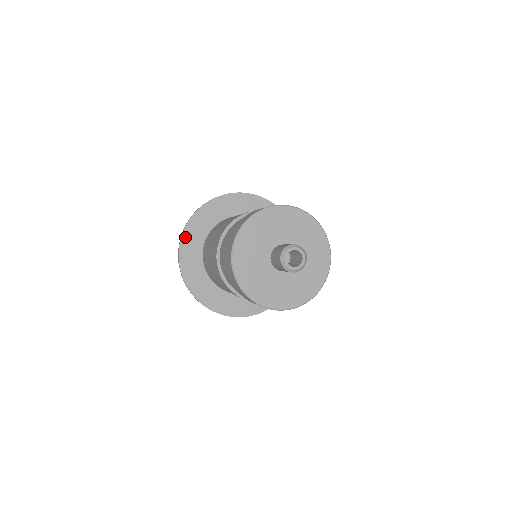
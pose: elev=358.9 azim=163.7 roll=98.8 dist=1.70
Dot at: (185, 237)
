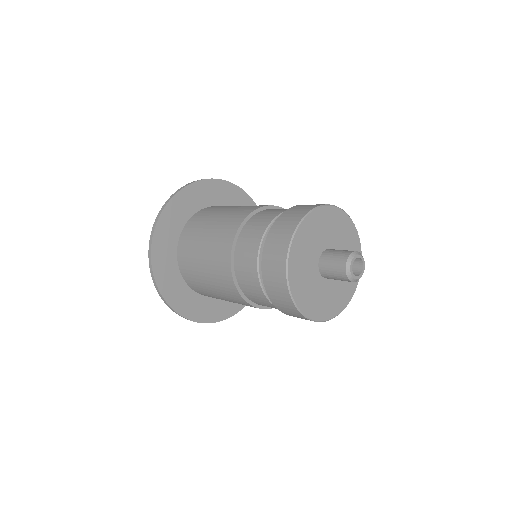
Dot at: (195, 186)
